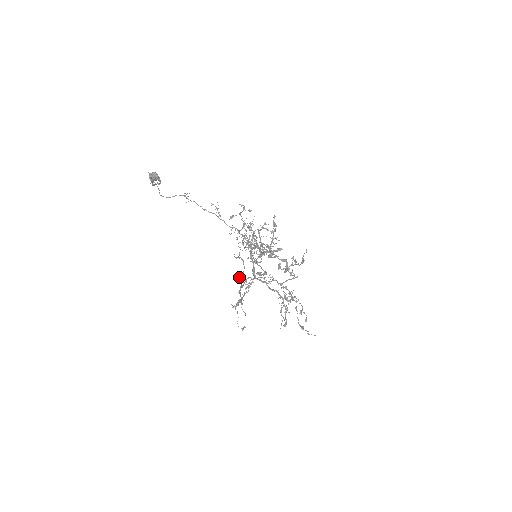
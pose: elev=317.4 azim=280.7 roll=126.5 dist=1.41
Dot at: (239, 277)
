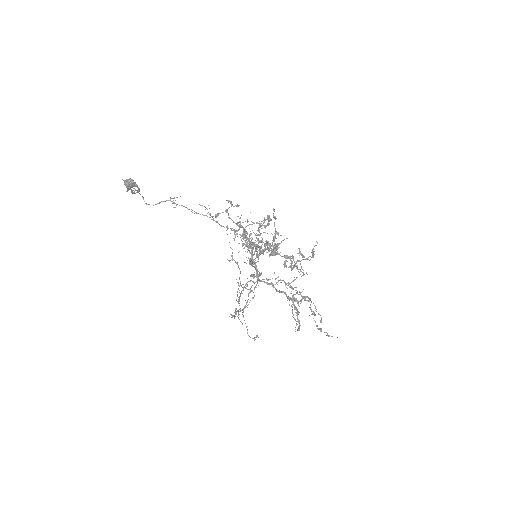
Dot at: (237, 282)
